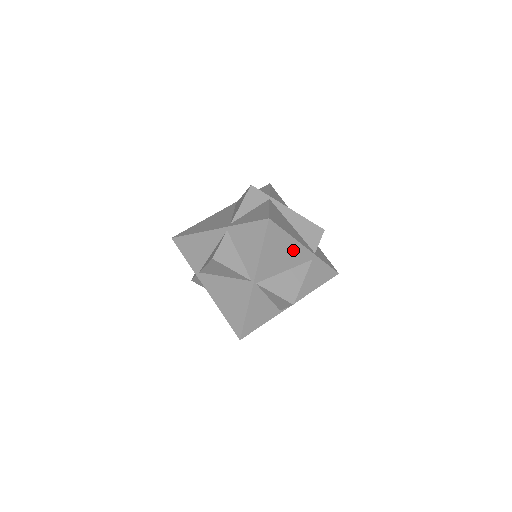
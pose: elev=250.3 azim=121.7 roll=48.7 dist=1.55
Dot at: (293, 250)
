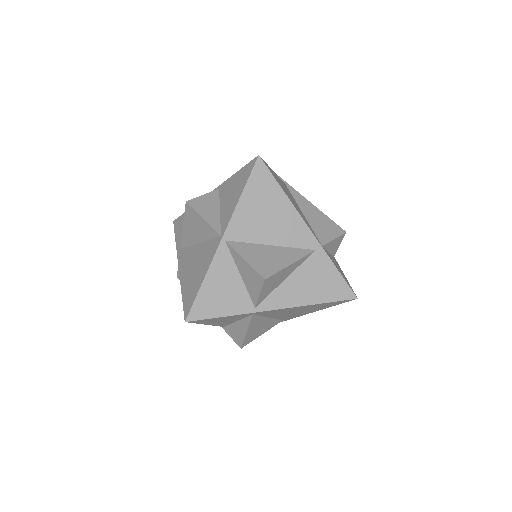
Dot at: (287, 219)
